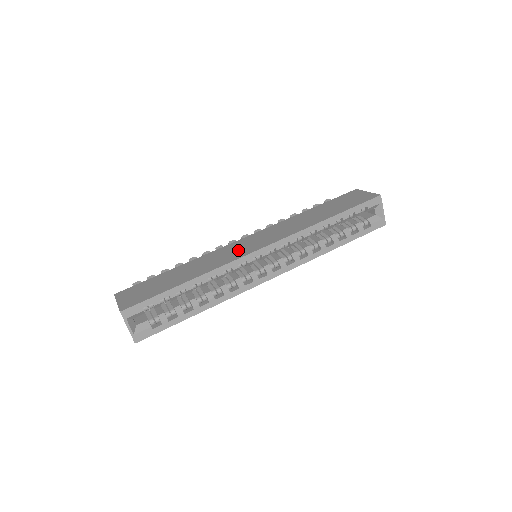
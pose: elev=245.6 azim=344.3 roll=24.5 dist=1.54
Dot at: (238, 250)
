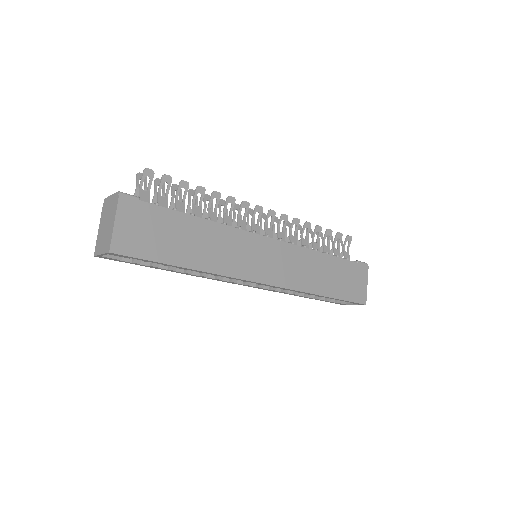
Dot at: (251, 260)
